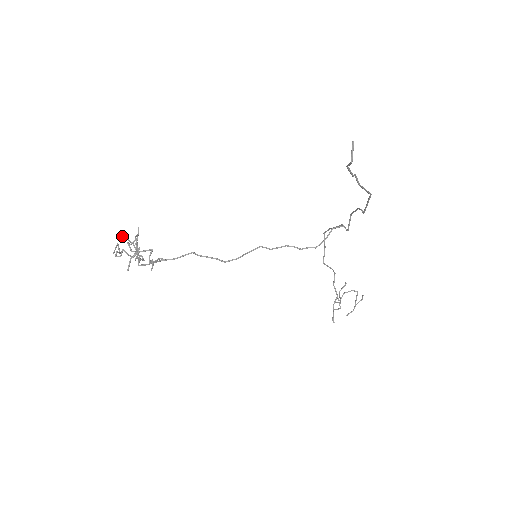
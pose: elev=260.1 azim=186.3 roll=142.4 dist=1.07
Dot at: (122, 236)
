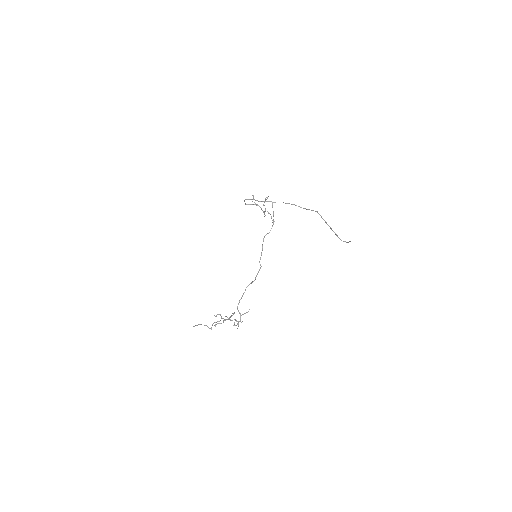
Dot at: occluded
